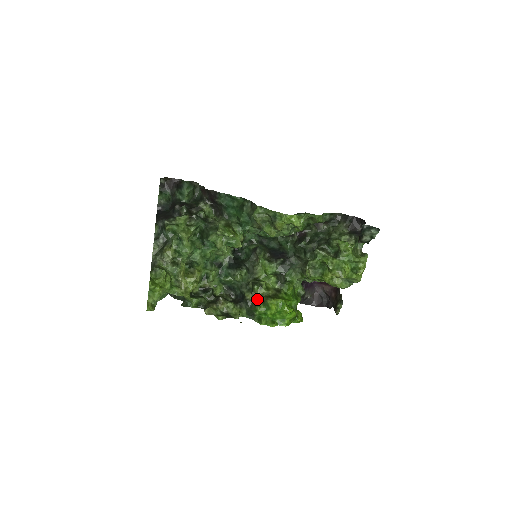
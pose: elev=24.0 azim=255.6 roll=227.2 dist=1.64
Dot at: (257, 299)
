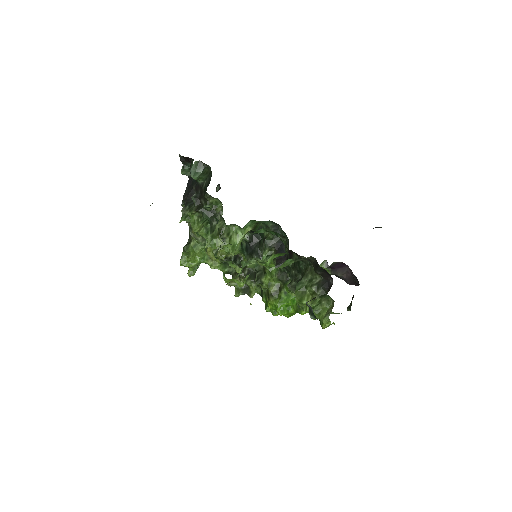
Dot at: occluded
